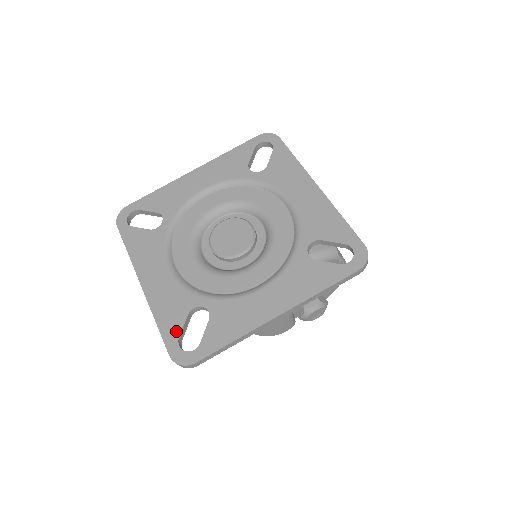
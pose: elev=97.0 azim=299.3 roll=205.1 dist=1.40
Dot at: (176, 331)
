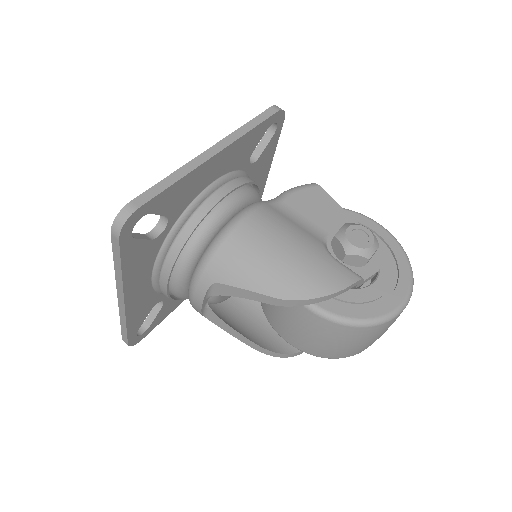
Dot at: occluded
